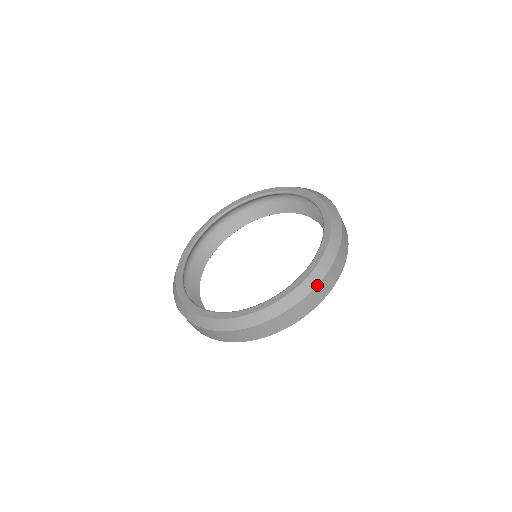
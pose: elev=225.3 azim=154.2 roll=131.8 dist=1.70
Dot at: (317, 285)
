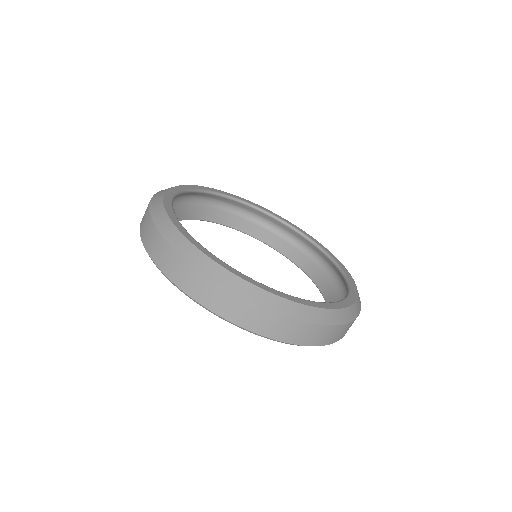
Dot at: (250, 301)
